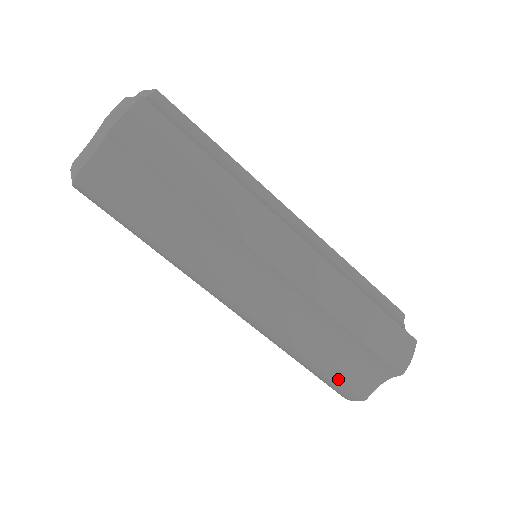
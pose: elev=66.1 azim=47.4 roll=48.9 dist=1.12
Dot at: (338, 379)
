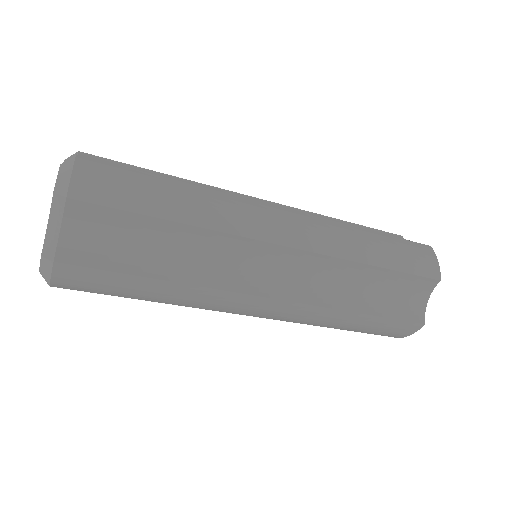
Dot at: occluded
